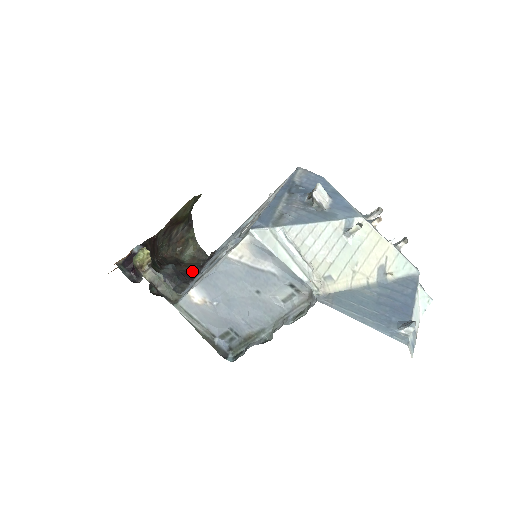
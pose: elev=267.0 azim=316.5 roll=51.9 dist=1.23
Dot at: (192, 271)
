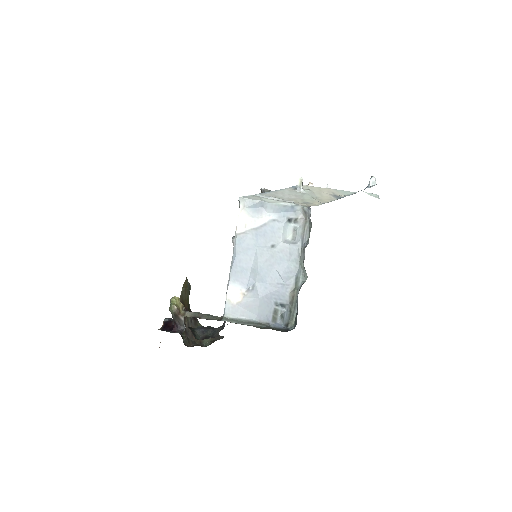
Dot at: occluded
